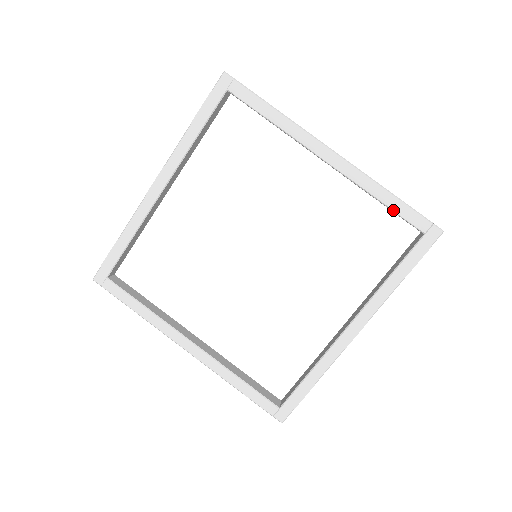
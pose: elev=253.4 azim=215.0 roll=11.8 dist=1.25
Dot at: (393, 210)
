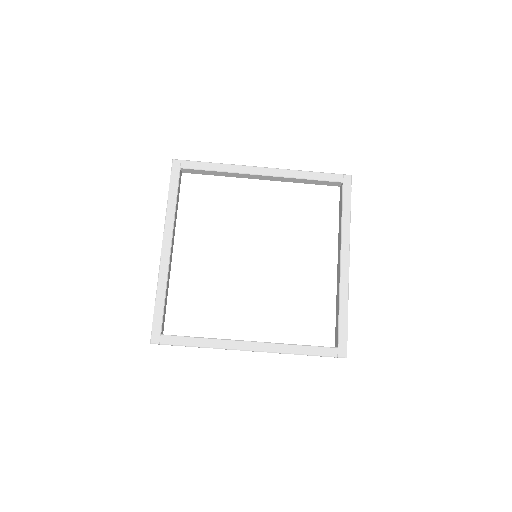
Dot at: (317, 179)
